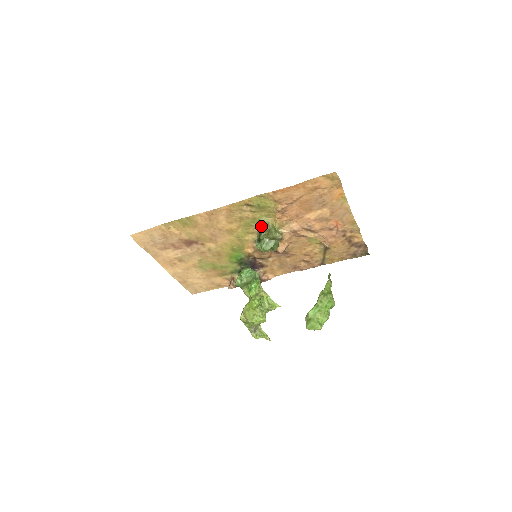
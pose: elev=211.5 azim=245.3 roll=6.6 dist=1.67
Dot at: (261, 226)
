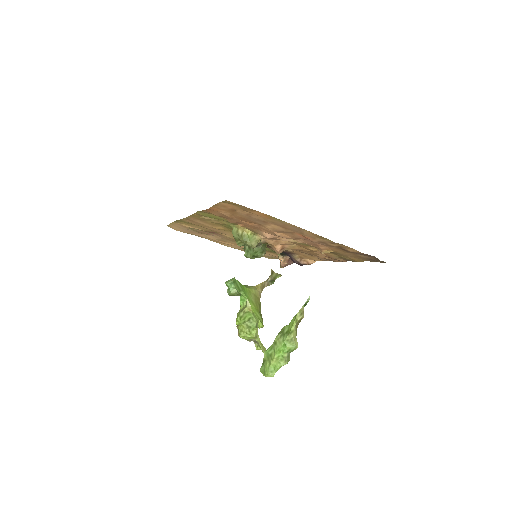
Dot at: (234, 233)
